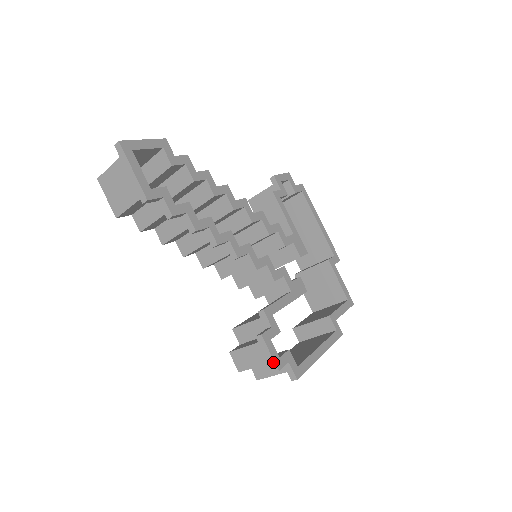
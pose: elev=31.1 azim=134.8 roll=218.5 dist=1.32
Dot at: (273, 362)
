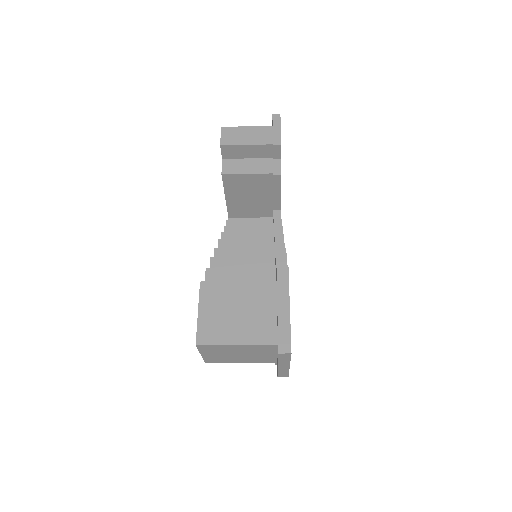
Dot at: occluded
